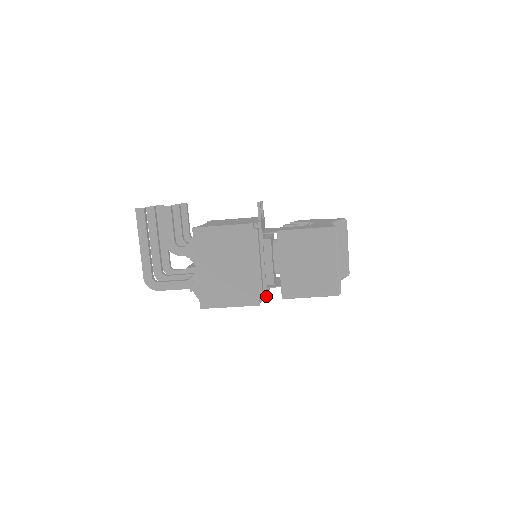
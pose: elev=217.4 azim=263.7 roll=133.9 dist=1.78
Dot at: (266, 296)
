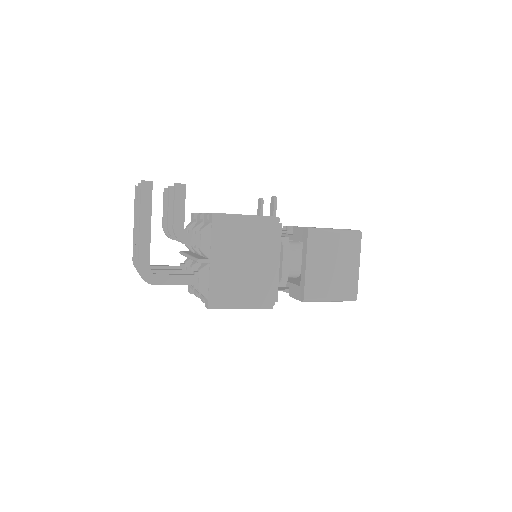
Dot at: occluded
